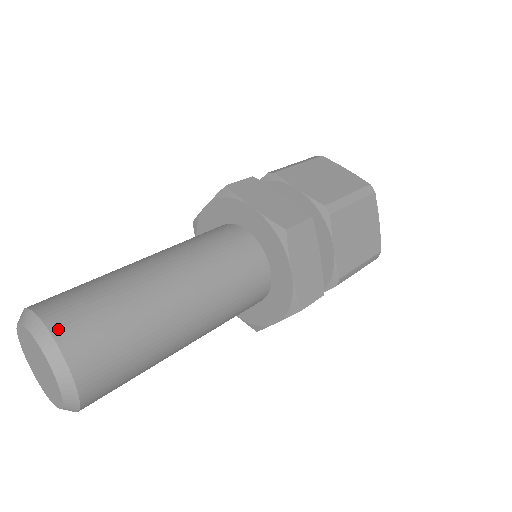
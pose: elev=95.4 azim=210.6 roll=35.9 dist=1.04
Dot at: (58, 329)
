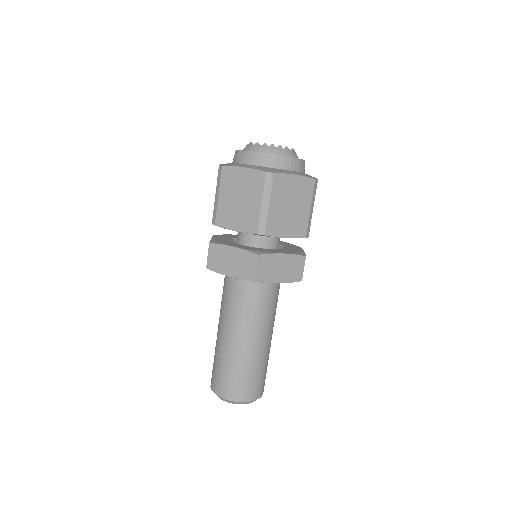
Dot at: (228, 397)
